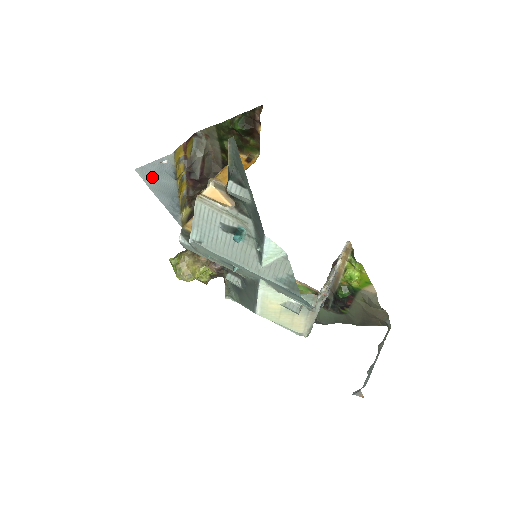
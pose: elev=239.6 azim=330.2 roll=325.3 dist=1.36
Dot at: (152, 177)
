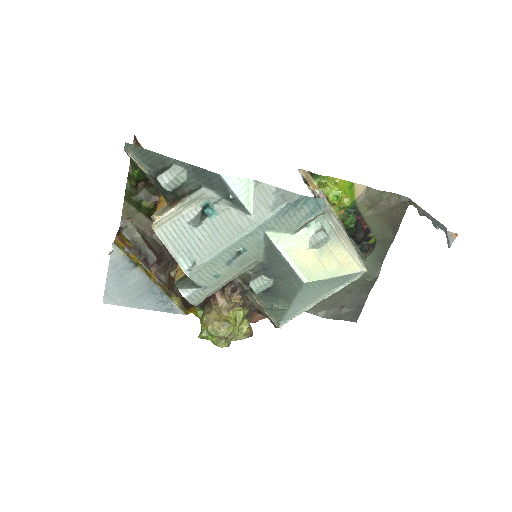
Dot at: (120, 291)
